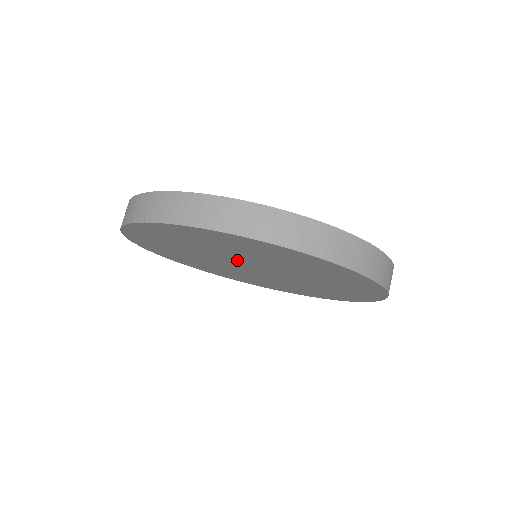
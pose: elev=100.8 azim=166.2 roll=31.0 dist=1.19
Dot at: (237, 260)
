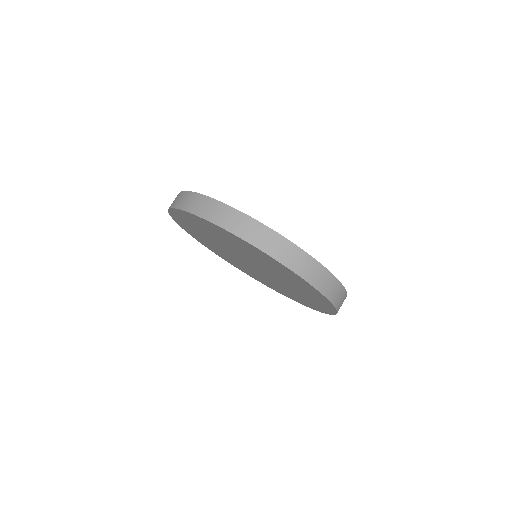
Dot at: (251, 260)
